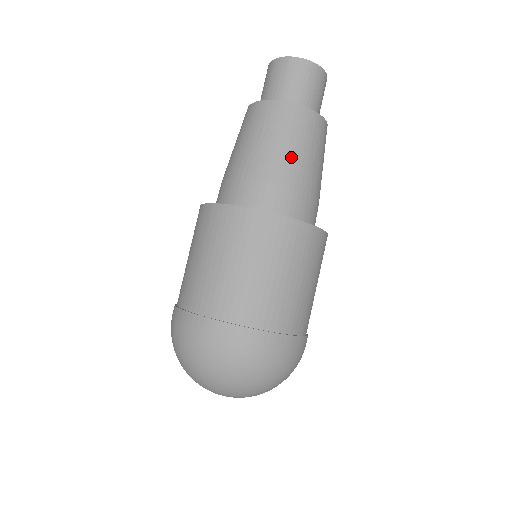
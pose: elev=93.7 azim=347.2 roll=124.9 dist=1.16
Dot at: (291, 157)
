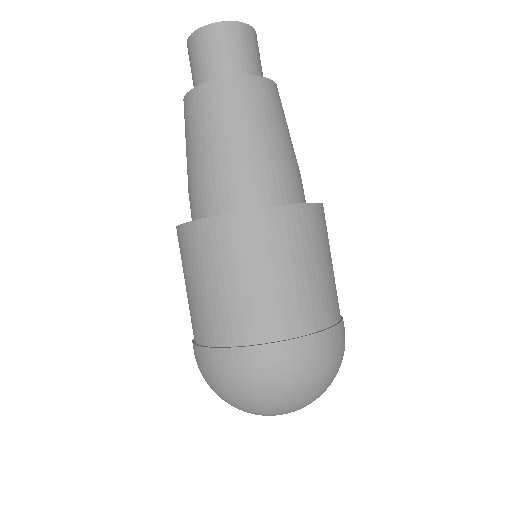
Dot at: (280, 138)
